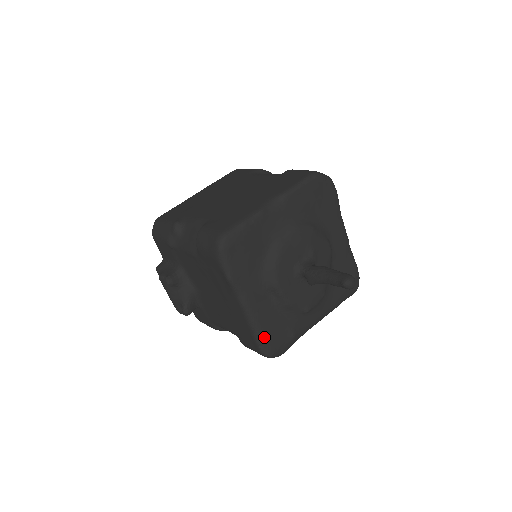
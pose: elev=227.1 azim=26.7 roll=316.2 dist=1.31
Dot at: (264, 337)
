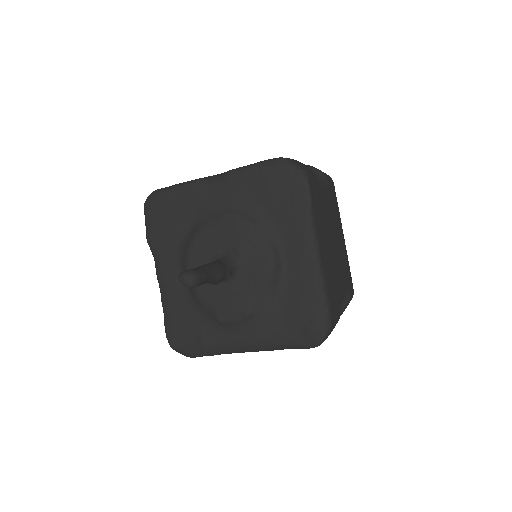
Dot at: (169, 320)
